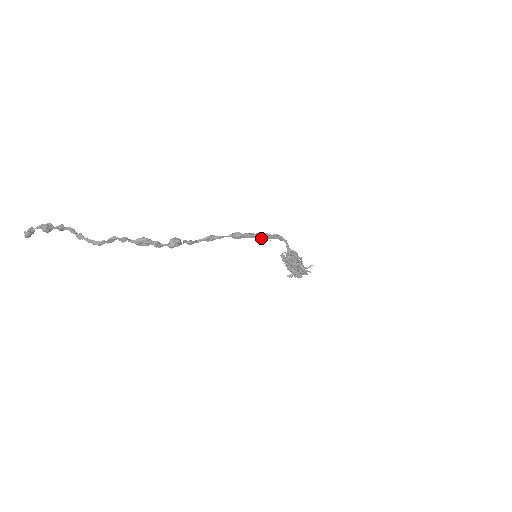
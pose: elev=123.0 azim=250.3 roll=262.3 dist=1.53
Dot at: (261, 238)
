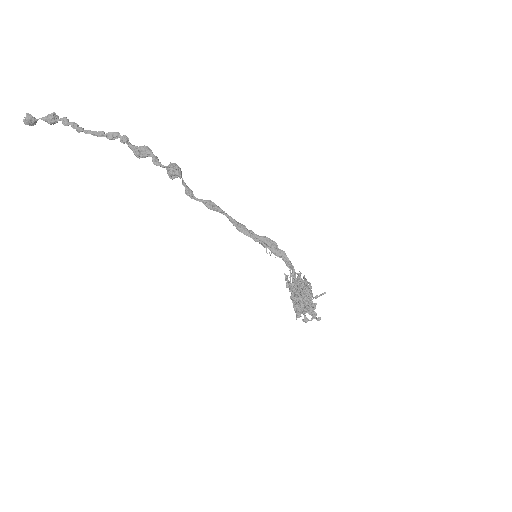
Dot at: (266, 242)
